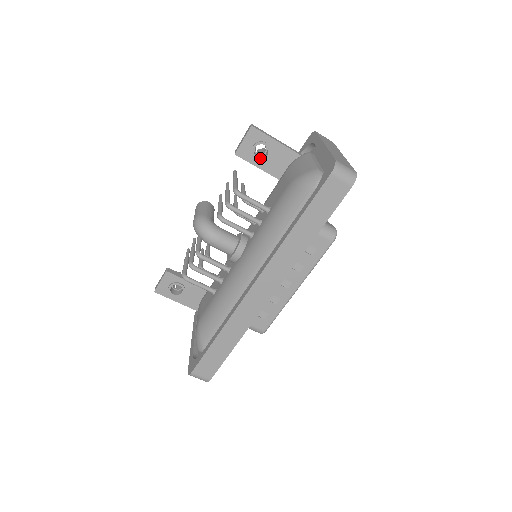
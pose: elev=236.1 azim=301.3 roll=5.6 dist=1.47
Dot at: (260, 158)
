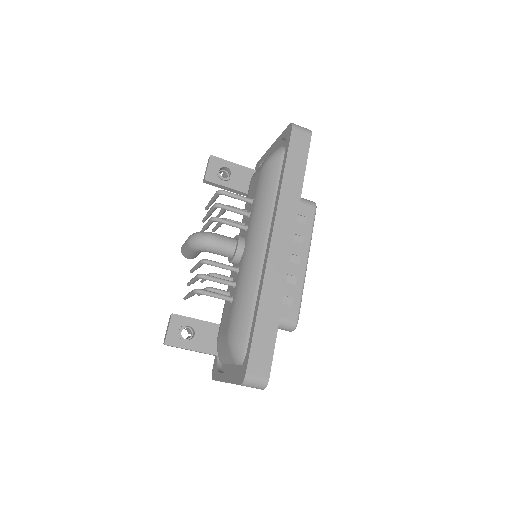
Dot at: (226, 178)
